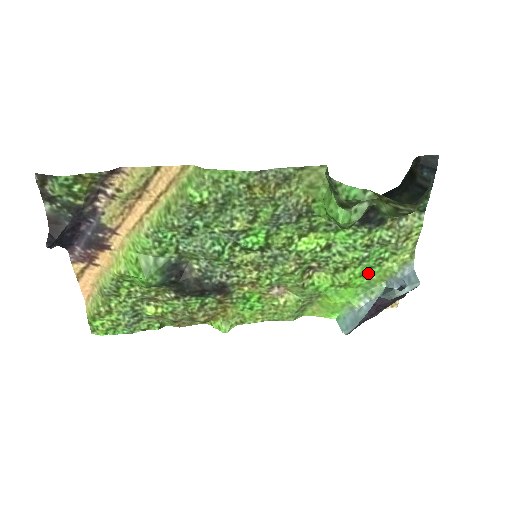
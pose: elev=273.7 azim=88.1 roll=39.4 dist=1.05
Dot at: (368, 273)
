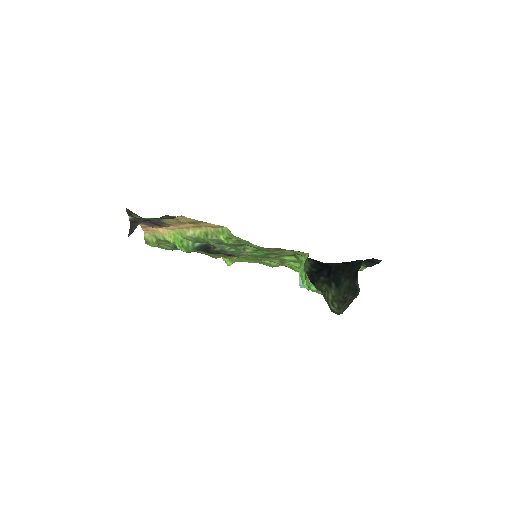
Dot at: occluded
